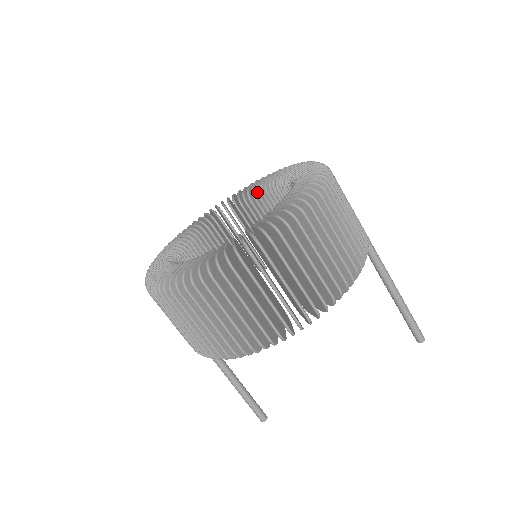
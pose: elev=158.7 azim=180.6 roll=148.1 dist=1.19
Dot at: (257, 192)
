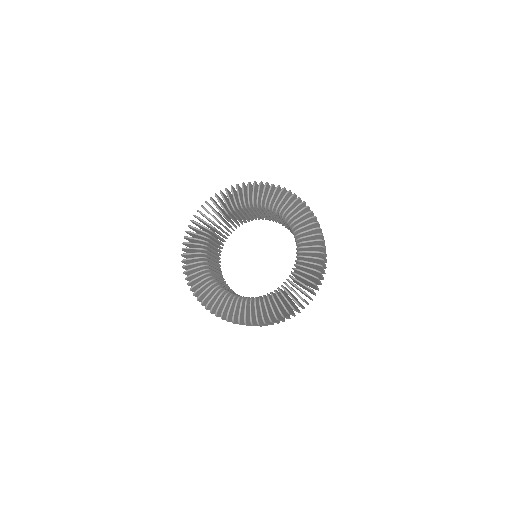
Dot at: (234, 209)
